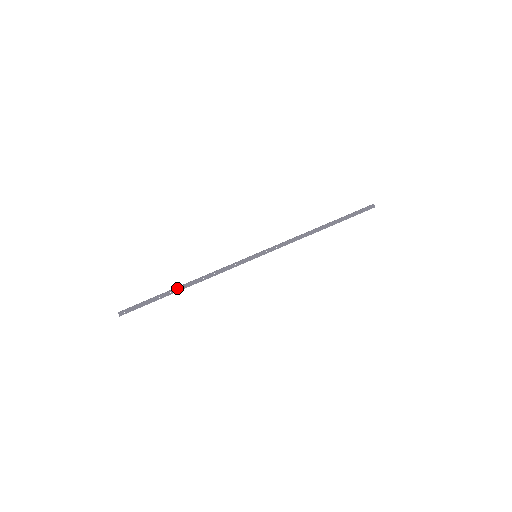
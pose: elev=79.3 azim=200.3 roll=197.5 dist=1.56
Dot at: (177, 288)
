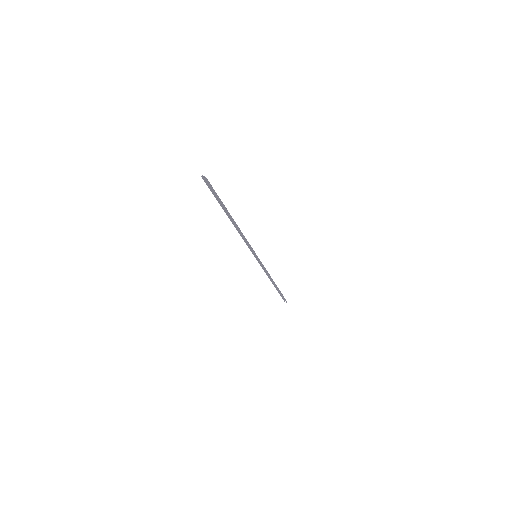
Dot at: occluded
